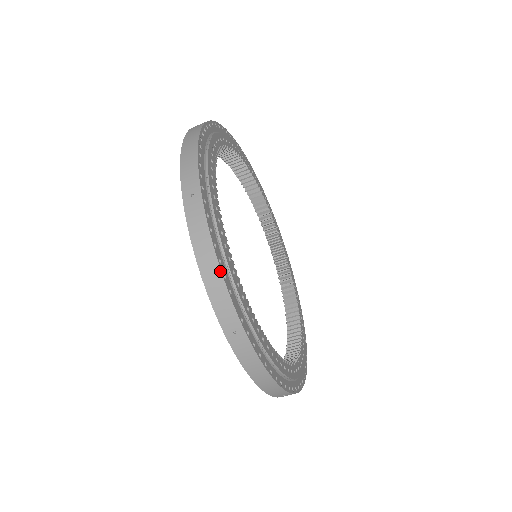
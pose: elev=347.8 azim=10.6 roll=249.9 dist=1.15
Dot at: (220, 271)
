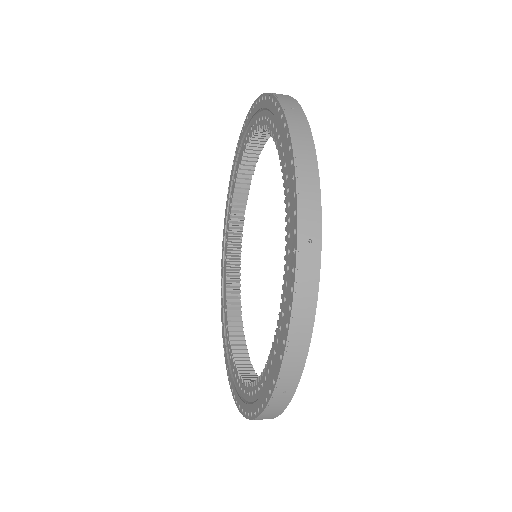
Dot at: (310, 339)
